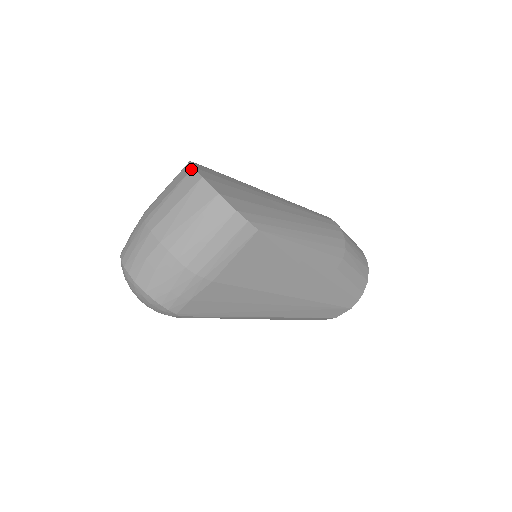
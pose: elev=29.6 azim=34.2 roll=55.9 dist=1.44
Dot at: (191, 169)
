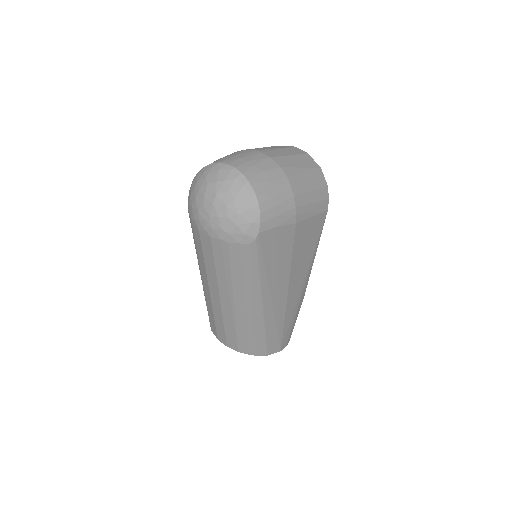
Dot at: (293, 146)
